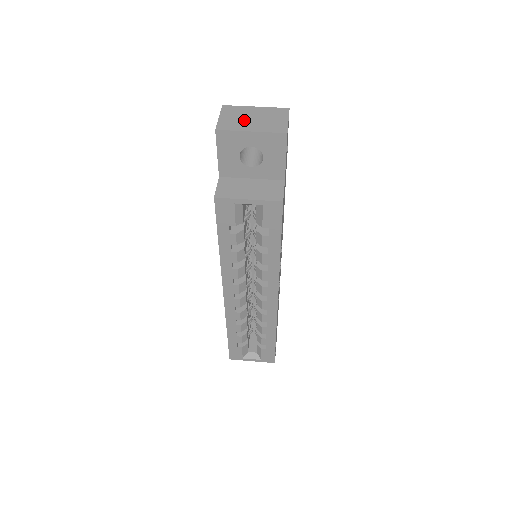
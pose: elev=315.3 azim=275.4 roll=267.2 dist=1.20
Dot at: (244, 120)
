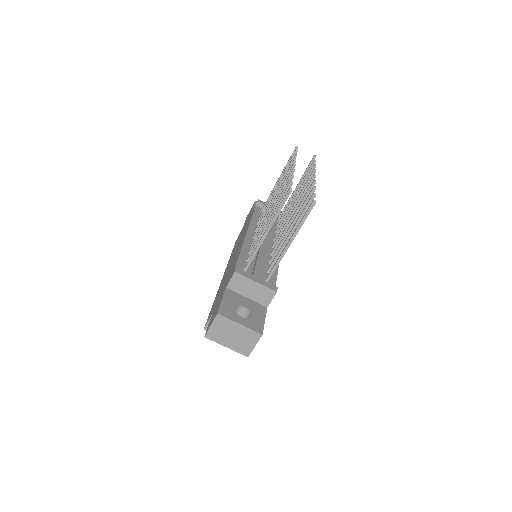
Dot at: (226, 335)
